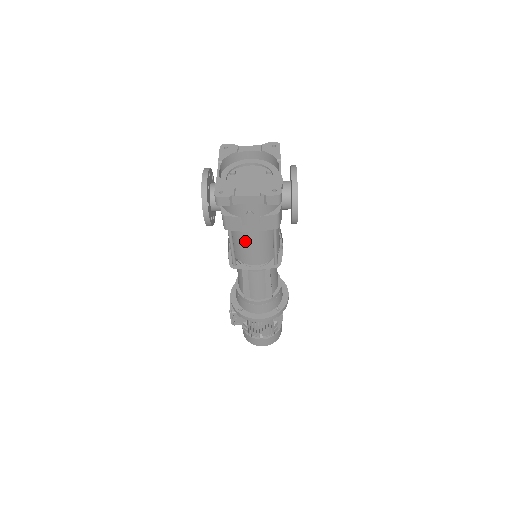
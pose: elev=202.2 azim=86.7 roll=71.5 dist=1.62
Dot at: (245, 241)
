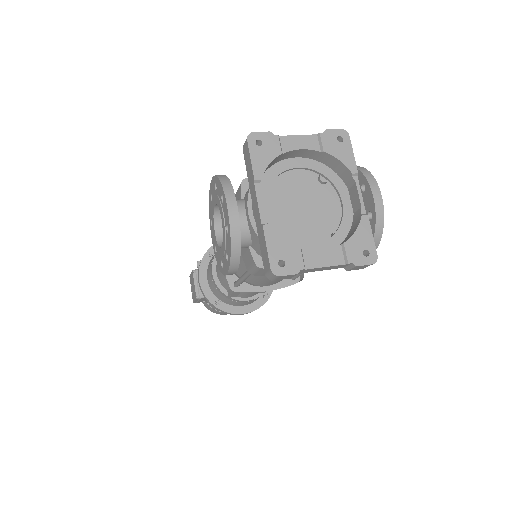
Dot at: occluded
